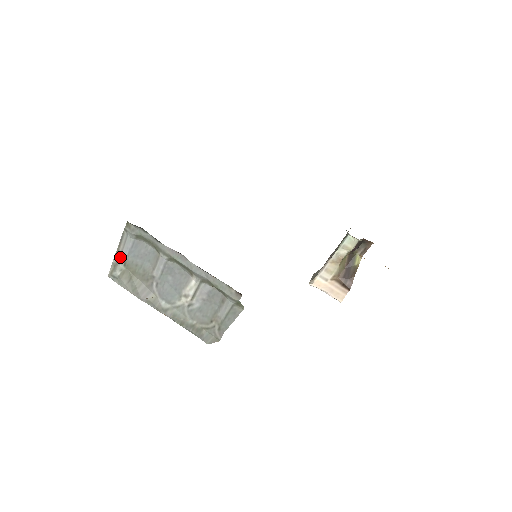
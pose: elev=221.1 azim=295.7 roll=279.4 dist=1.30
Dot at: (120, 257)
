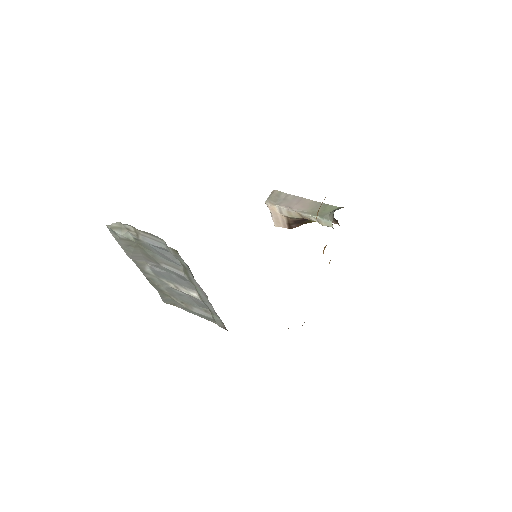
Dot at: (136, 232)
